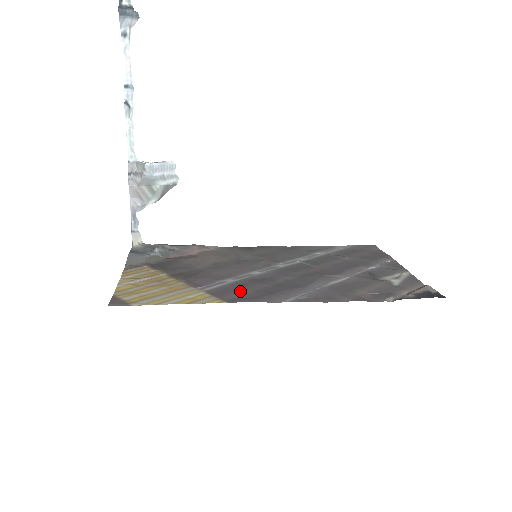
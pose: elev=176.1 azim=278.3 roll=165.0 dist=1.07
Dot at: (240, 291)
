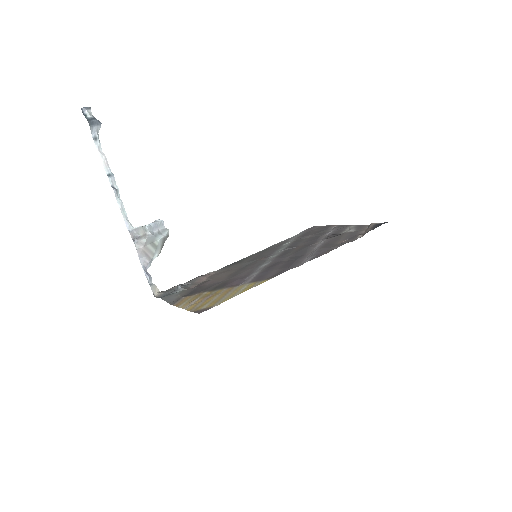
Dot at: (270, 273)
